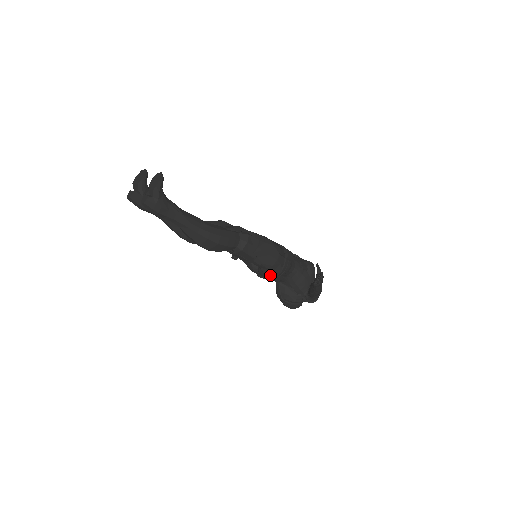
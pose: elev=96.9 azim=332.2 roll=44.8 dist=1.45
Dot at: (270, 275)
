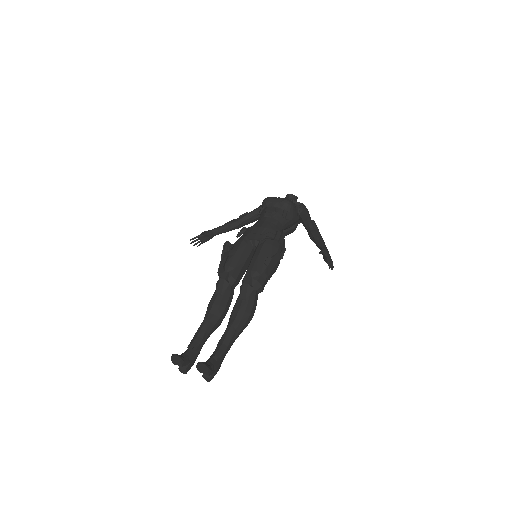
Dot at: occluded
